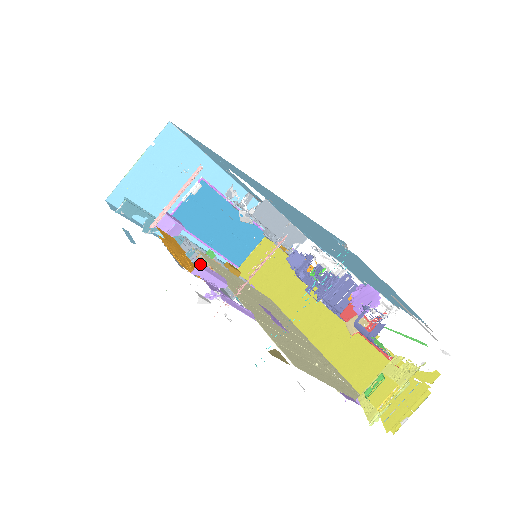
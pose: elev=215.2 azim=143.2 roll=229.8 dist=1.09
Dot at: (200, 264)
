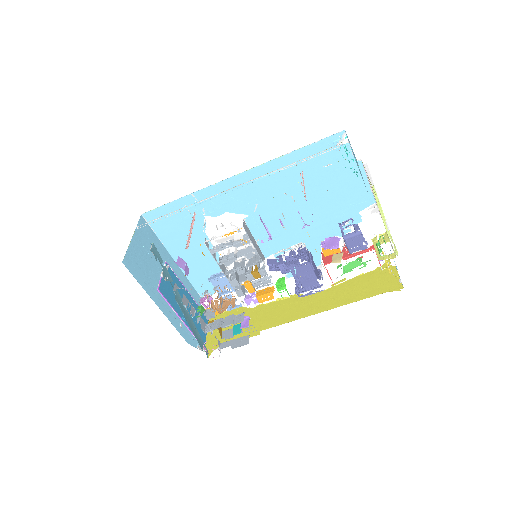
Dot at: occluded
